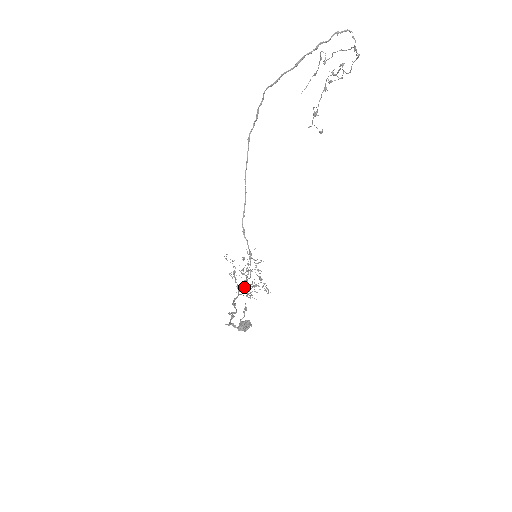
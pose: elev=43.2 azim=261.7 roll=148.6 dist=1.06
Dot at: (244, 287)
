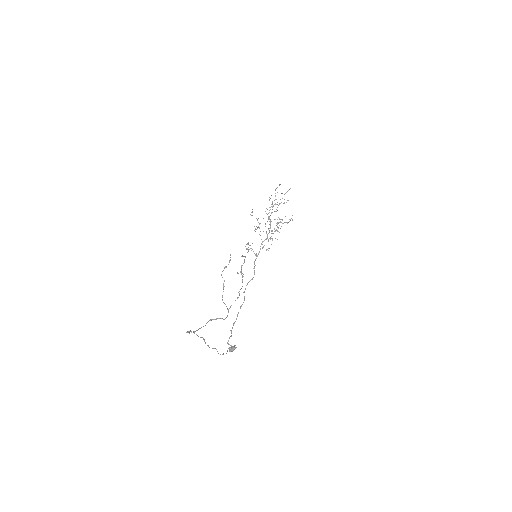
Dot at: (267, 235)
